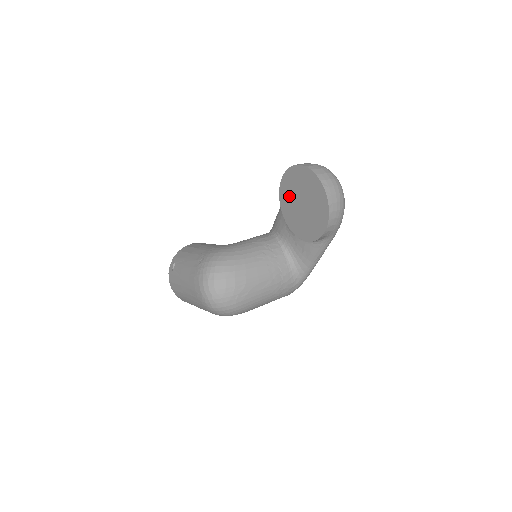
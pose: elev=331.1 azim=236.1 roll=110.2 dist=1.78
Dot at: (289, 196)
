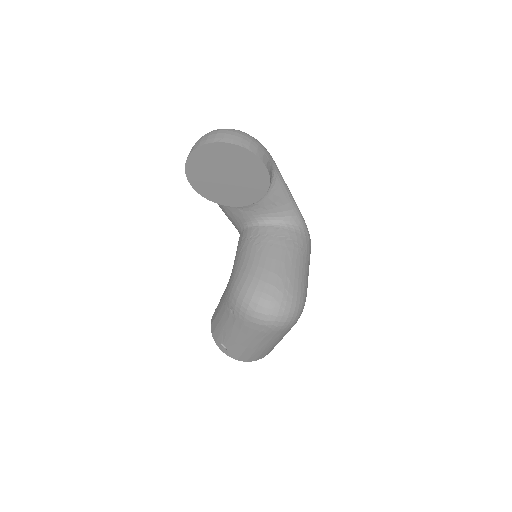
Dot at: (213, 188)
